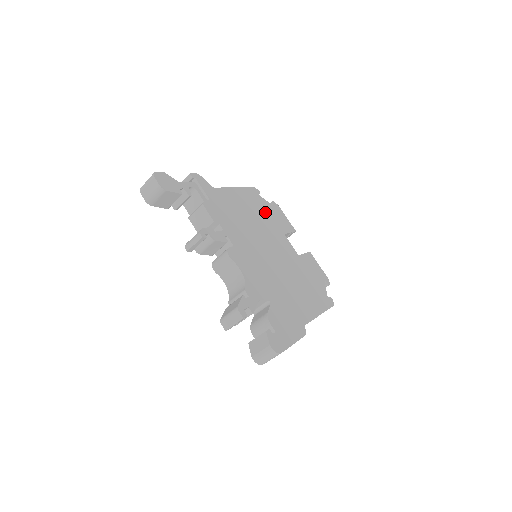
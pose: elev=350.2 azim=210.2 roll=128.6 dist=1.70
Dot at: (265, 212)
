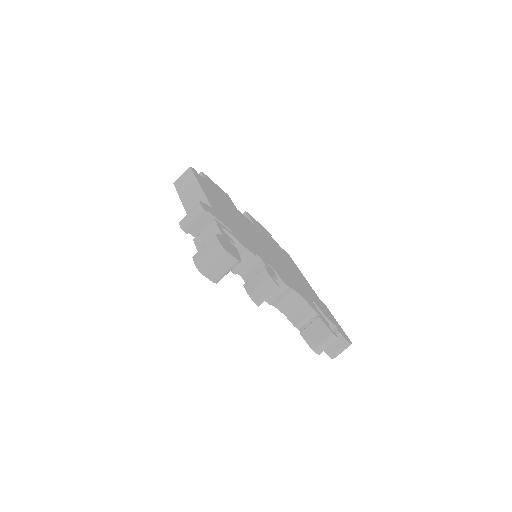
Dot at: (219, 195)
